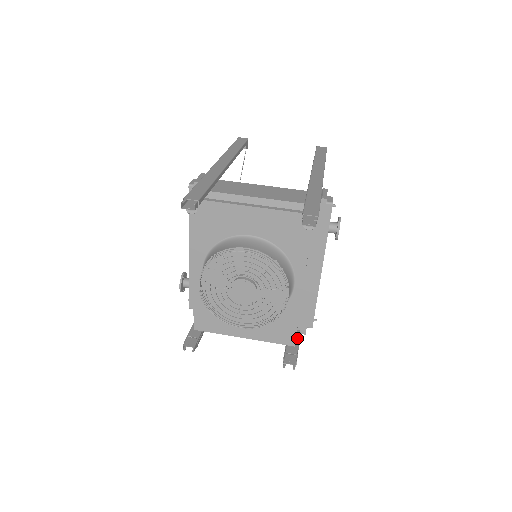
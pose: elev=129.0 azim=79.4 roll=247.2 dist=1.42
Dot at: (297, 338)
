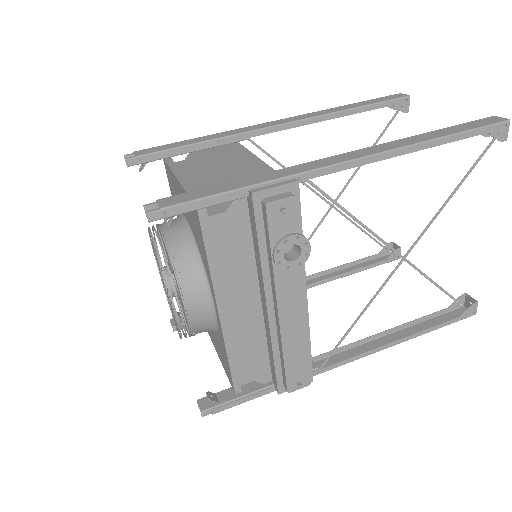
Dot at: (255, 388)
